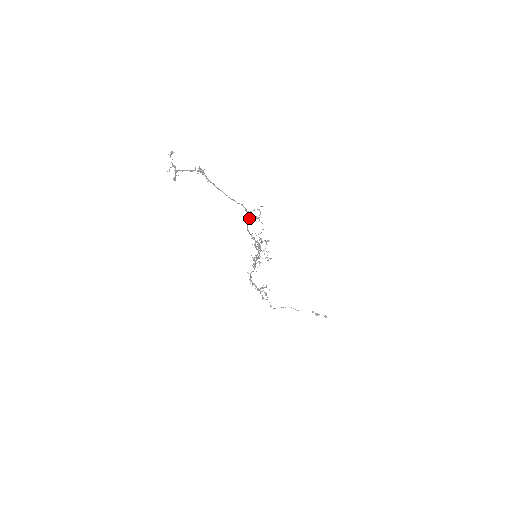
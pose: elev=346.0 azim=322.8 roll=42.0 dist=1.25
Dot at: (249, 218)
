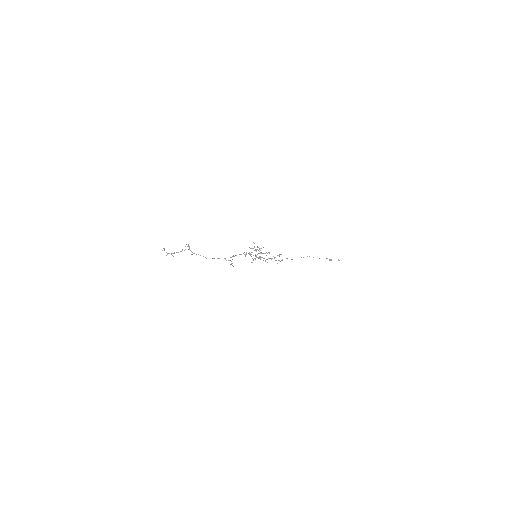
Dot at: occluded
